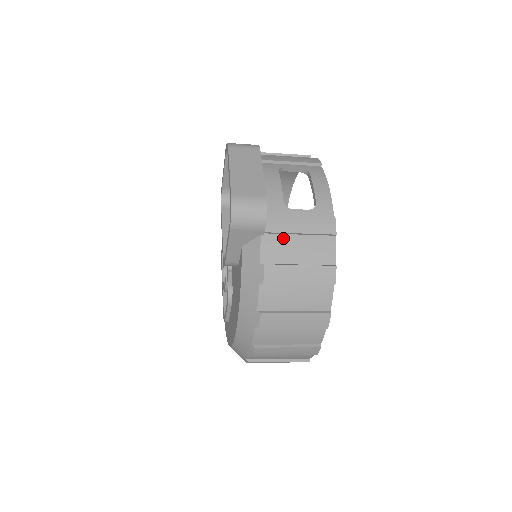
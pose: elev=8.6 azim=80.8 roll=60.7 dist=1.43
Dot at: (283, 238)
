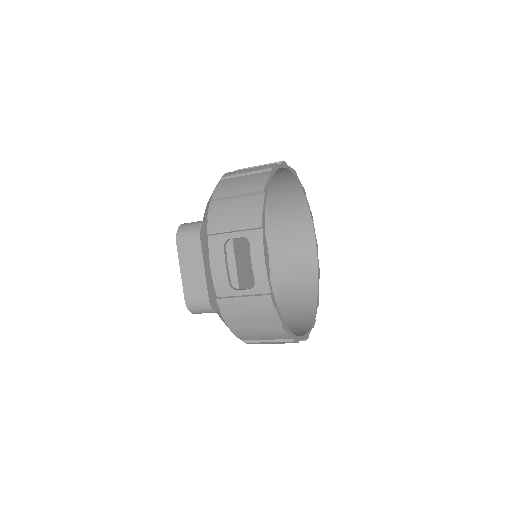
Dot at: (236, 312)
